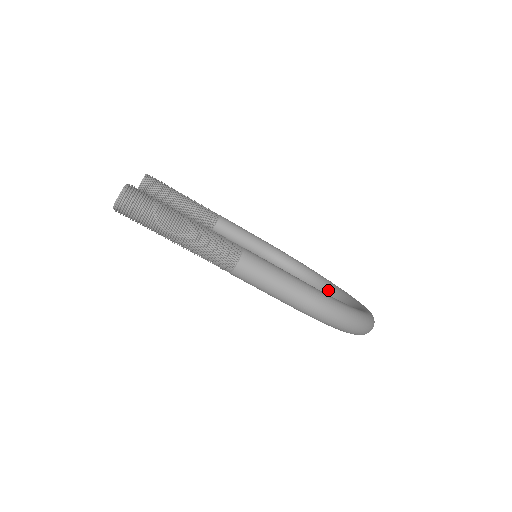
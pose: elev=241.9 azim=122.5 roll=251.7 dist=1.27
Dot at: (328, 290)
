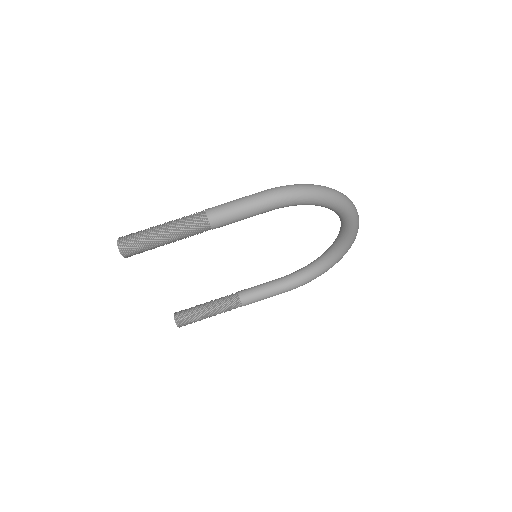
Dot at: (333, 245)
